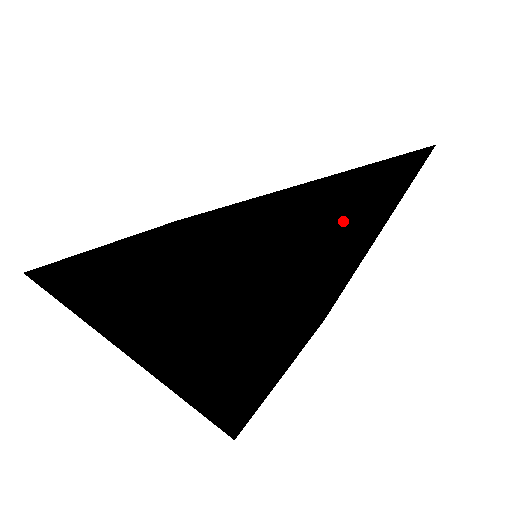
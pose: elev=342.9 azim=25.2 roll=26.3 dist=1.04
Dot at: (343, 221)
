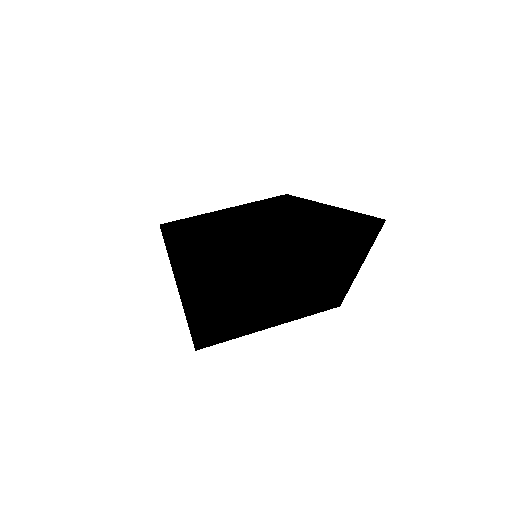
Dot at: (182, 283)
